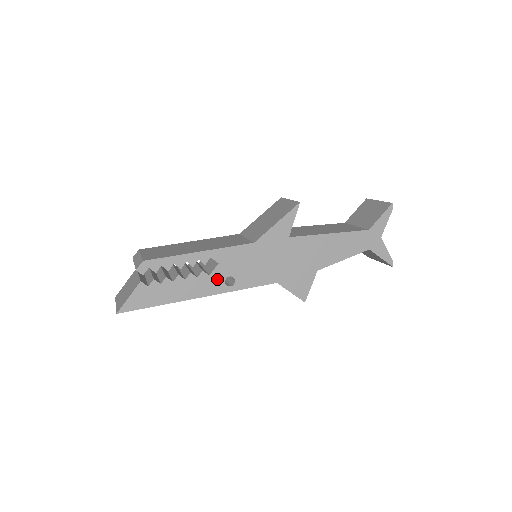
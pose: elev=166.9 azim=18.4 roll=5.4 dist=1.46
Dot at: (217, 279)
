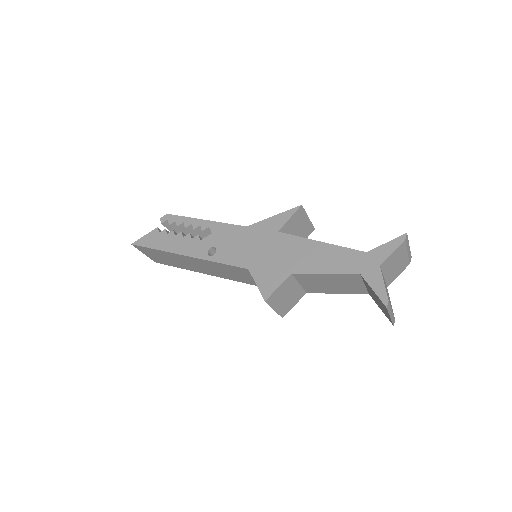
Dot at: (204, 246)
